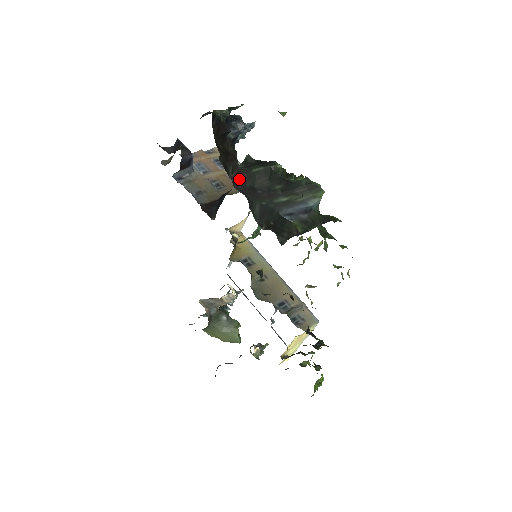
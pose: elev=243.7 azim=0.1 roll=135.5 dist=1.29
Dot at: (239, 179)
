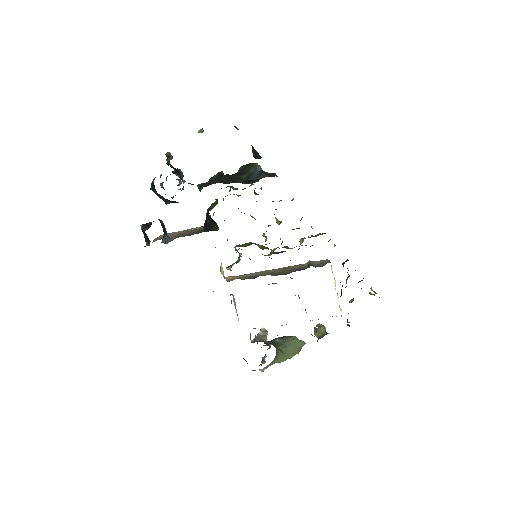
Dot at: occluded
